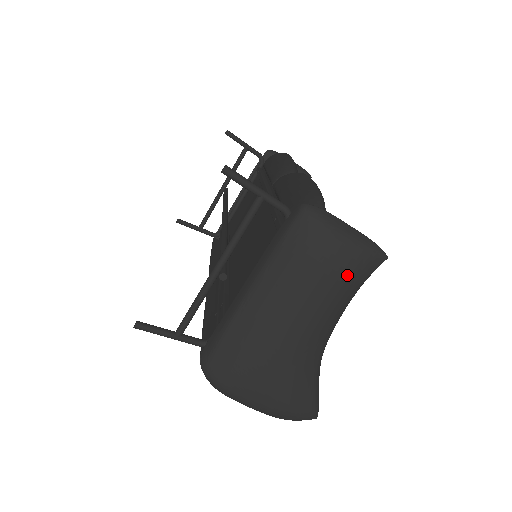
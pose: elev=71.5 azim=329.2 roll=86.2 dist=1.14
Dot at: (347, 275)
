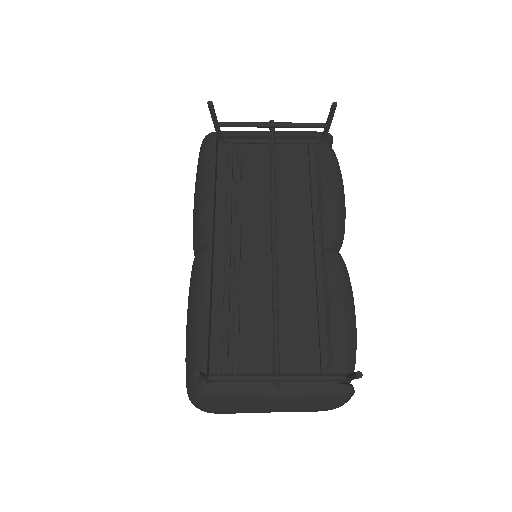
Dot at: occluded
